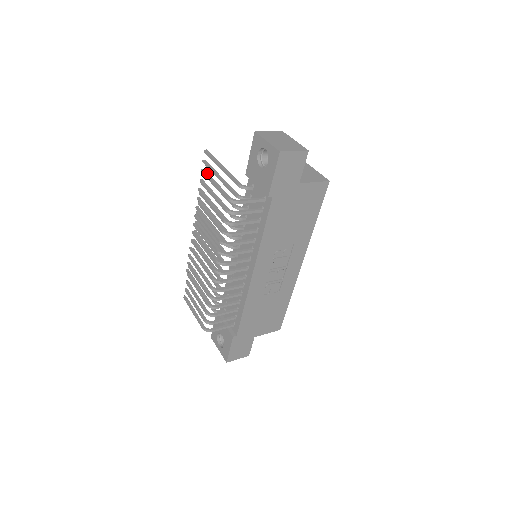
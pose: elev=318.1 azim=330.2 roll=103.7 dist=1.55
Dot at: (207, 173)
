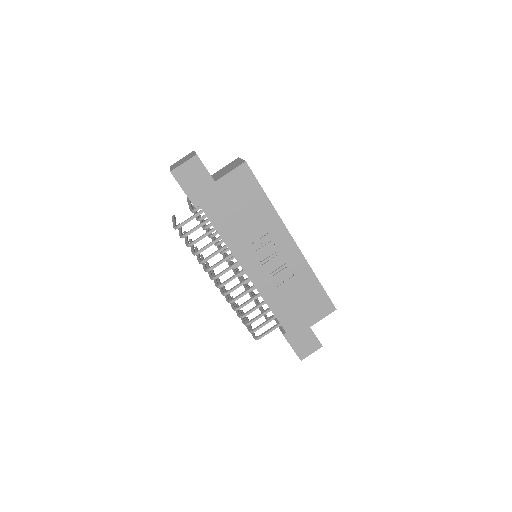
Dot at: (173, 216)
